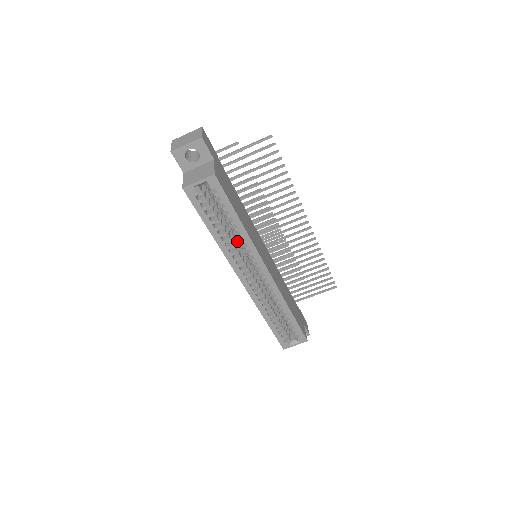
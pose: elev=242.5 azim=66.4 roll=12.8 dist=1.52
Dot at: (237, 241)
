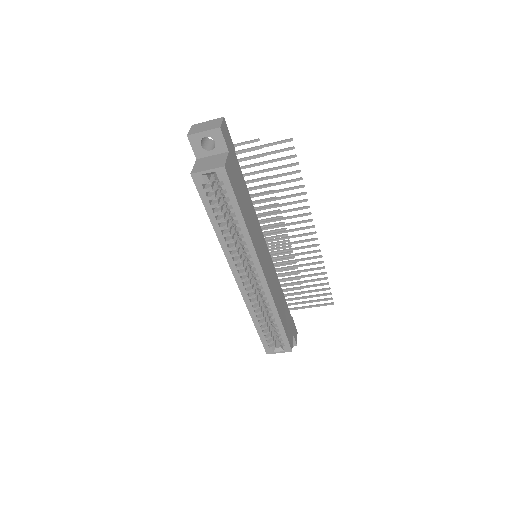
Dot at: occluded
